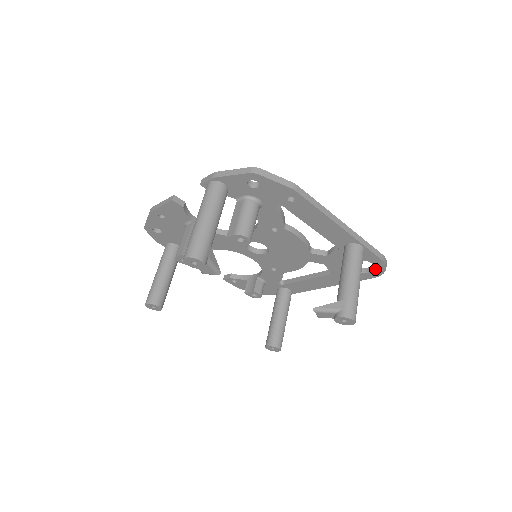
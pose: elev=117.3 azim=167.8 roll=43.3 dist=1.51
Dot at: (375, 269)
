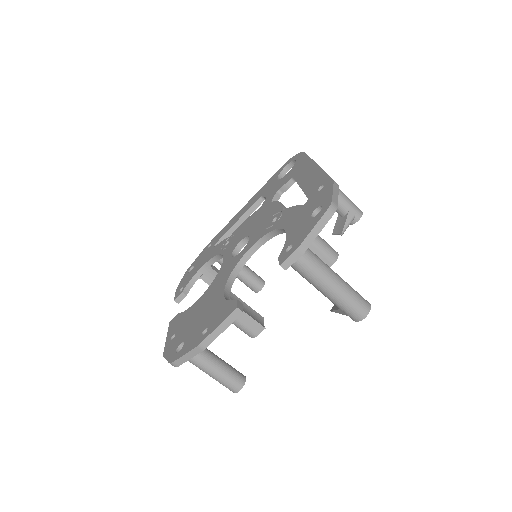
Dot at: occluded
